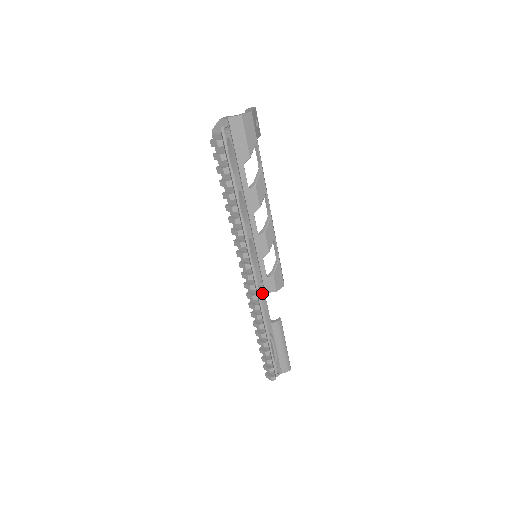
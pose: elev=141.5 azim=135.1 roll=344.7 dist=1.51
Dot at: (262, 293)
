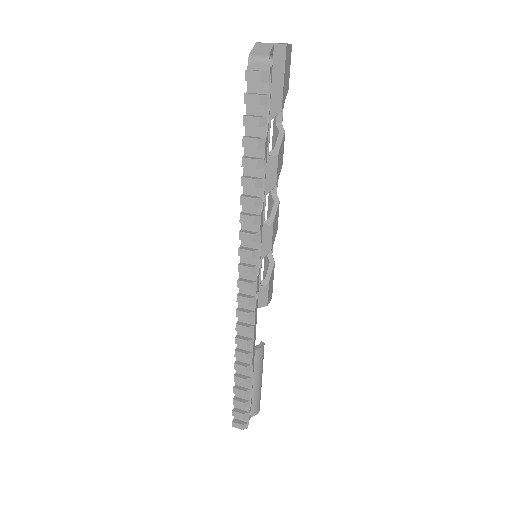
Dot at: (256, 309)
